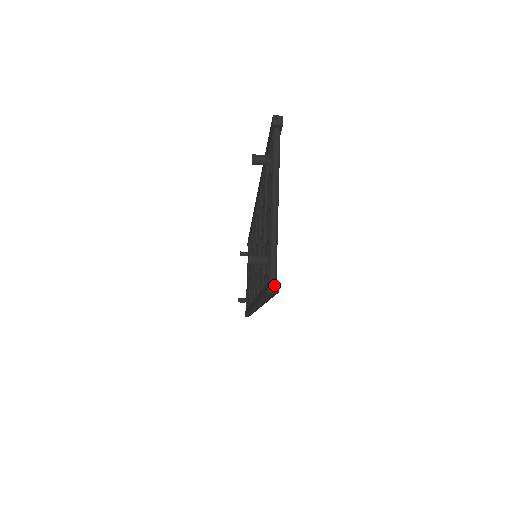
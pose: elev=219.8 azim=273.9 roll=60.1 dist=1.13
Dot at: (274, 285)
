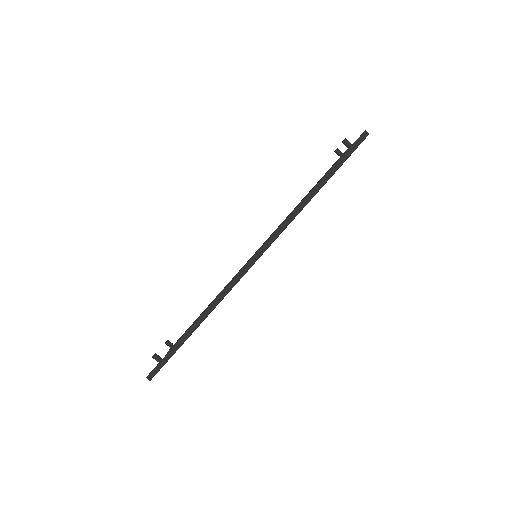
Dot at: (367, 133)
